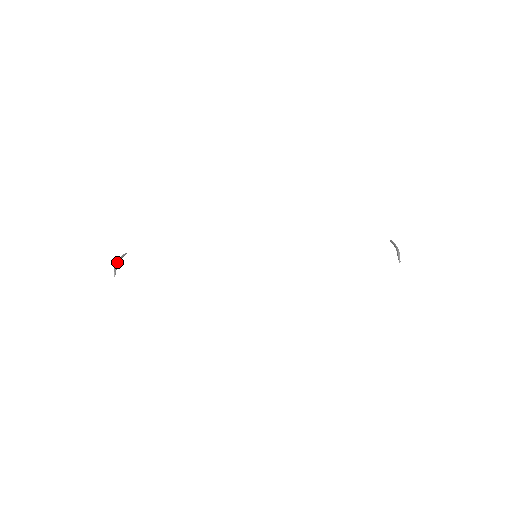
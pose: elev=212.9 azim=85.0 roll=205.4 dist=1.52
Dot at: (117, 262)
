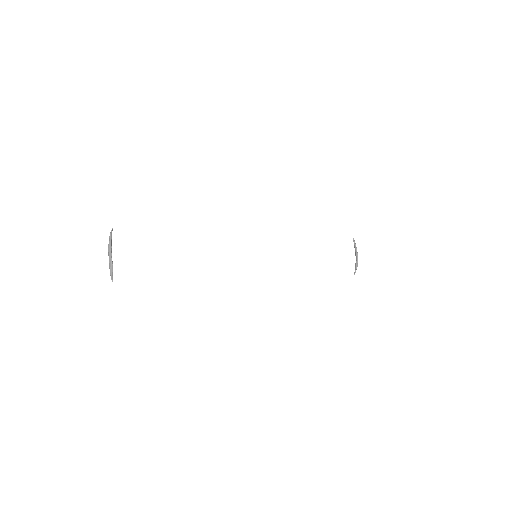
Dot at: occluded
